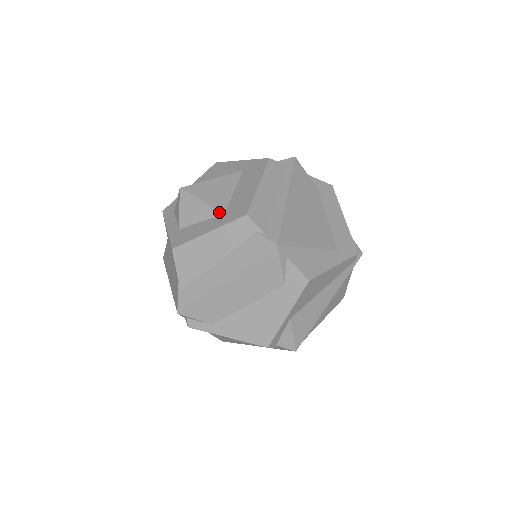
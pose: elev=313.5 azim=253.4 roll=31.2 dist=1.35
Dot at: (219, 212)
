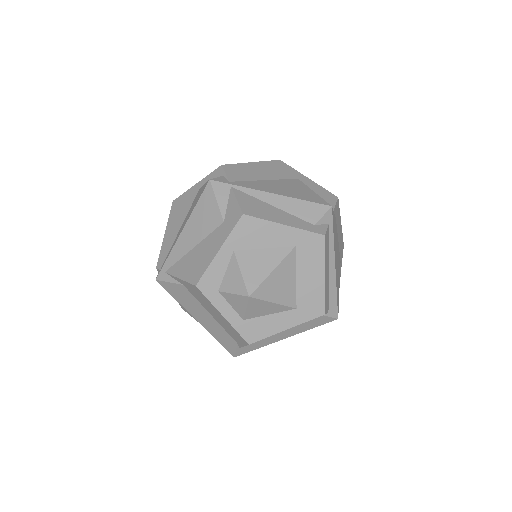
Dot at: (292, 308)
